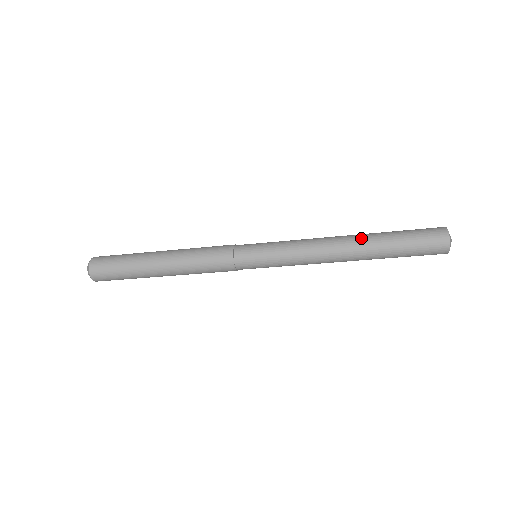
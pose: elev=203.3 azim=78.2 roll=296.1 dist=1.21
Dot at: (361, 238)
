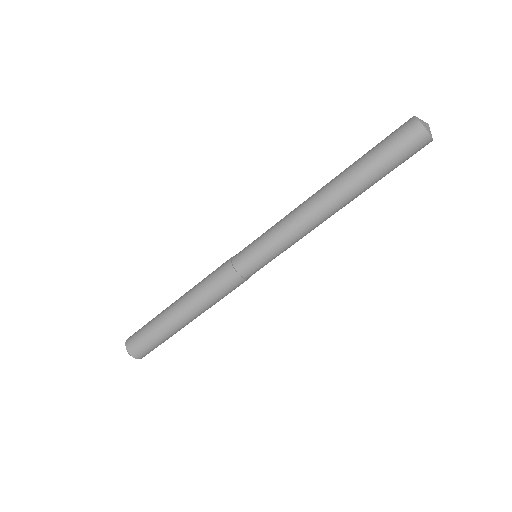
Dot at: (336, 177)
